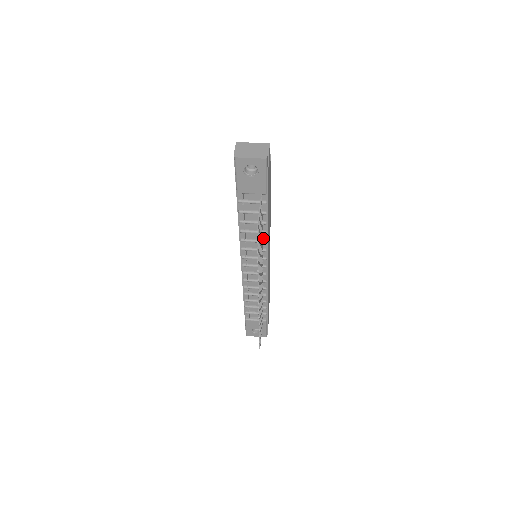
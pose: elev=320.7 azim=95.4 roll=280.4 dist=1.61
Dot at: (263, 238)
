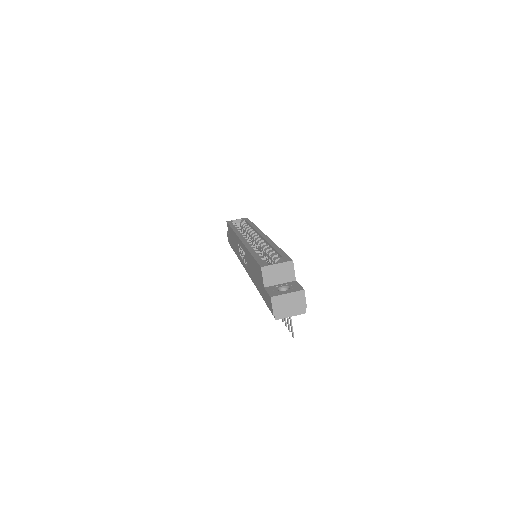
Dot at: occluded
